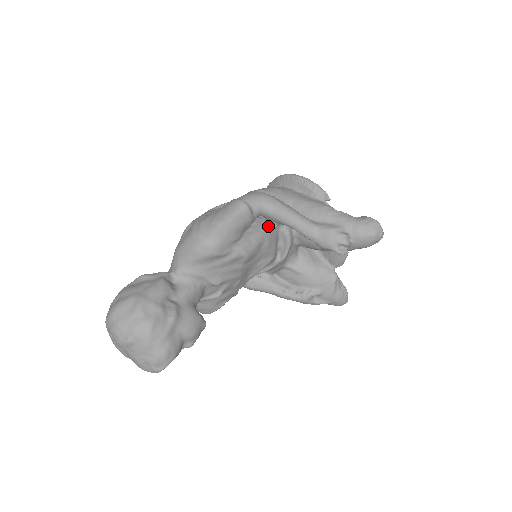
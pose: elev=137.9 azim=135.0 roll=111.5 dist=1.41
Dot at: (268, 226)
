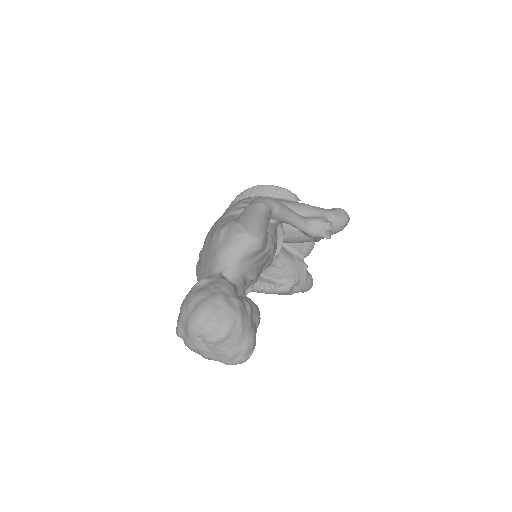
Dot at: (274, 224)
